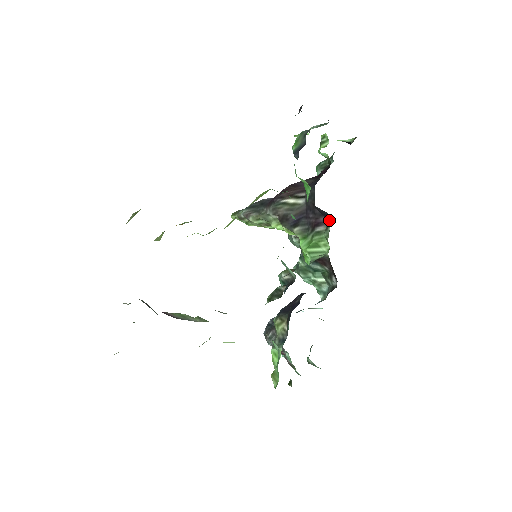
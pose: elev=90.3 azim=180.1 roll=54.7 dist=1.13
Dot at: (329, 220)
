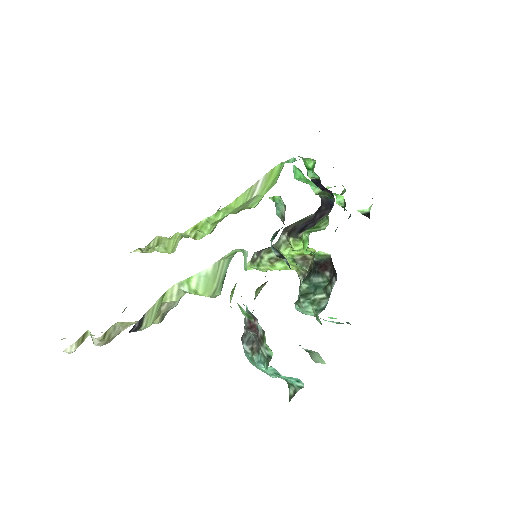
Dot at: occluded
